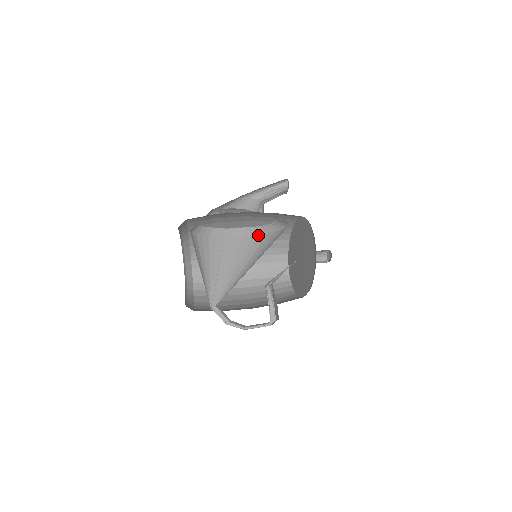
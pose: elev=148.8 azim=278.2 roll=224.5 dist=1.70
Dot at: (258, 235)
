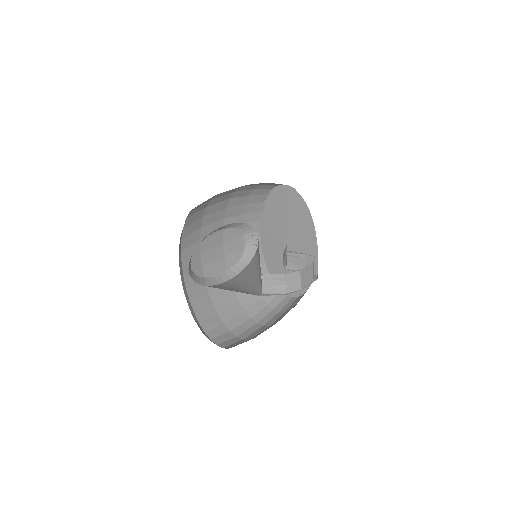
Dot at: (242, 270)
